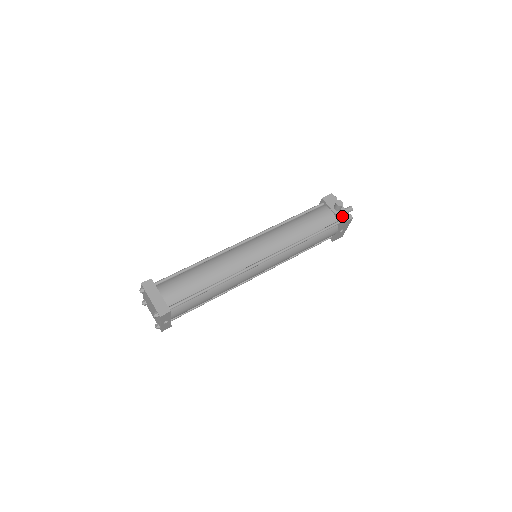
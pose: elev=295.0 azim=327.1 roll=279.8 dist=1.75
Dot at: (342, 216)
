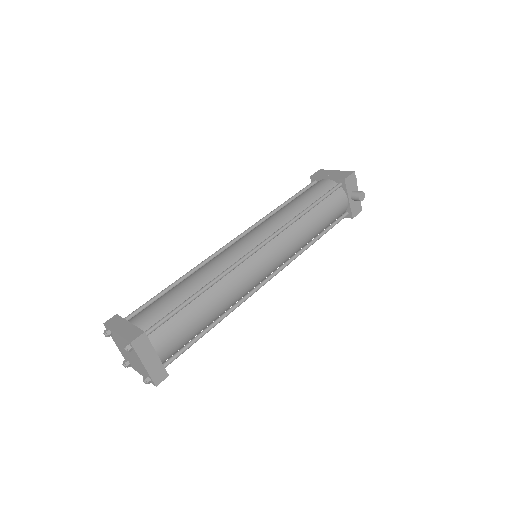
Dot at: (355, 208)
